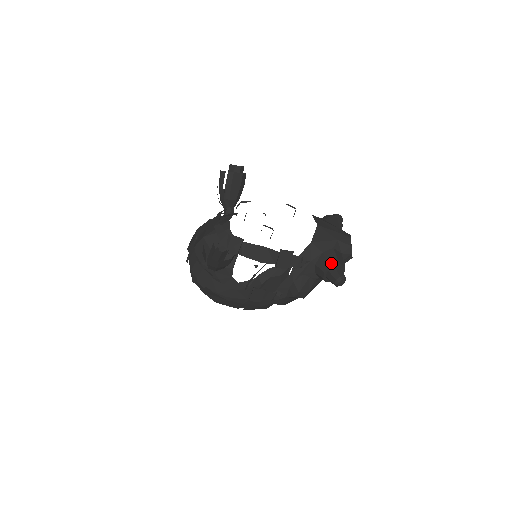
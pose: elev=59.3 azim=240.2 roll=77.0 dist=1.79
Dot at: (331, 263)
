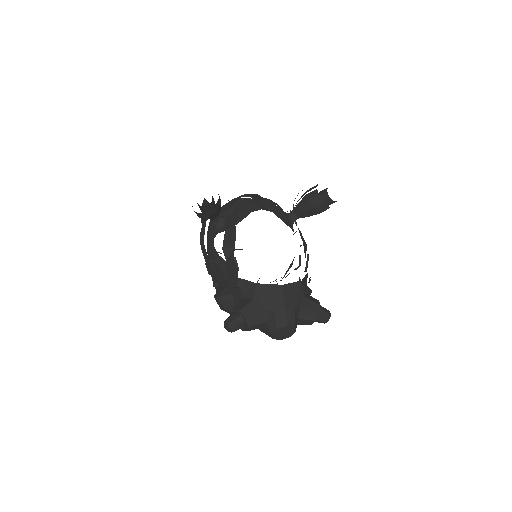
Dot at: (243, 310)
